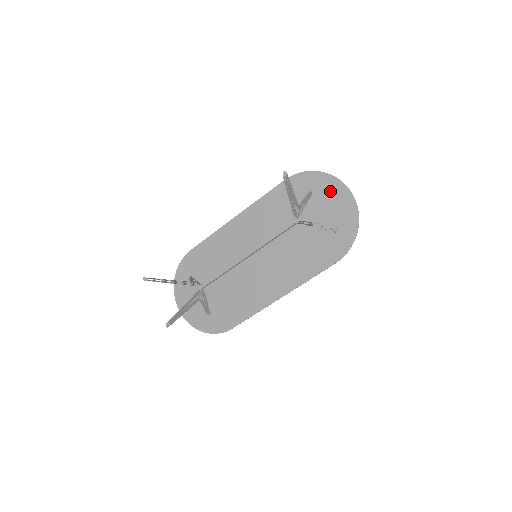
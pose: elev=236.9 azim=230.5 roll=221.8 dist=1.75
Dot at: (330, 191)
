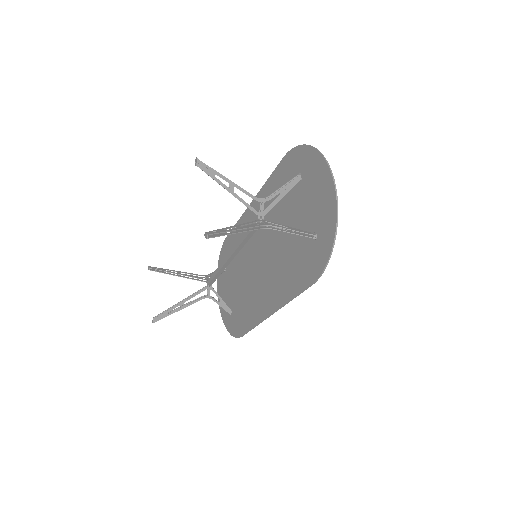
Dot at: (315, 176)
